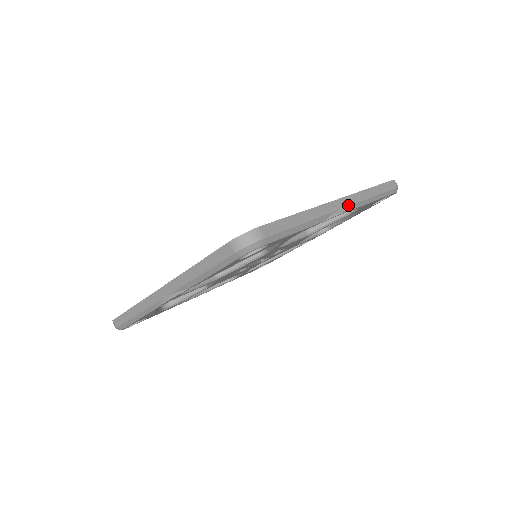
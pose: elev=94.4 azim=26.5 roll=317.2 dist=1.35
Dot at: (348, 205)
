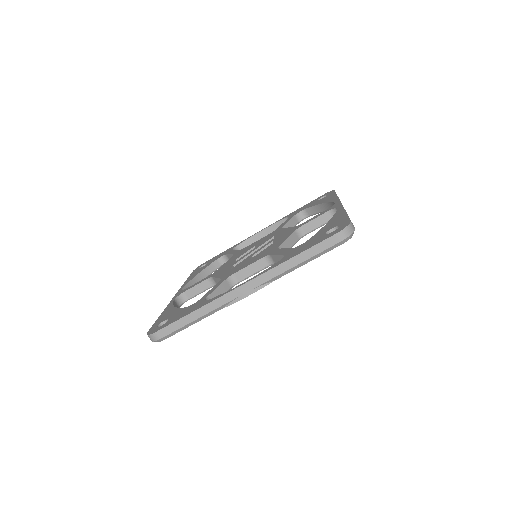
Dot at: (252, 289)
